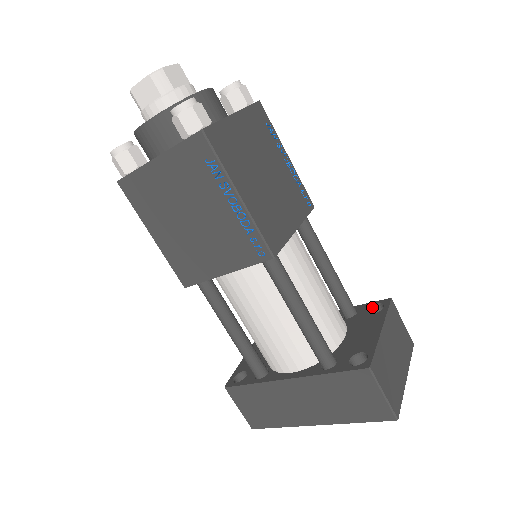
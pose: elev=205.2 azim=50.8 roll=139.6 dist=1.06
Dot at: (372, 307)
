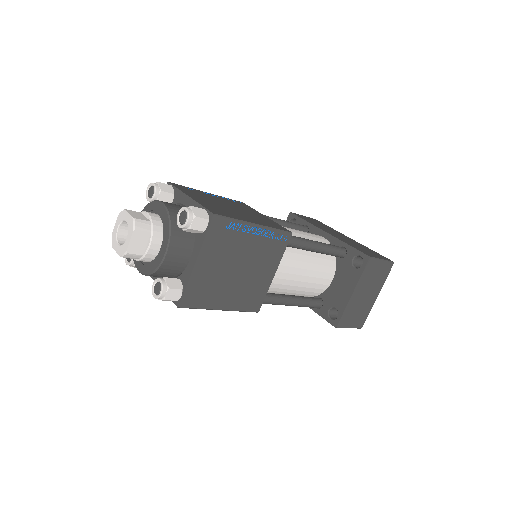
Dot at: (356, 256)
